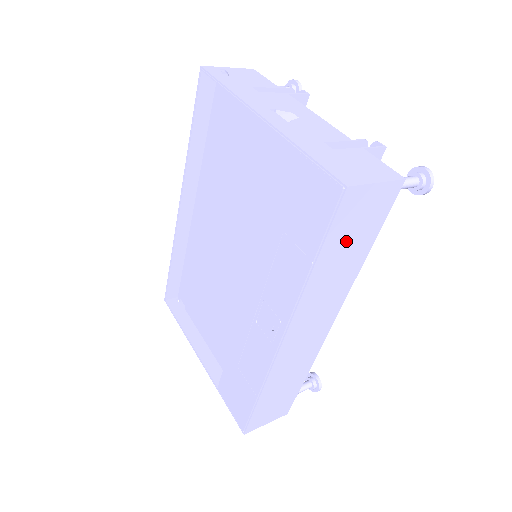
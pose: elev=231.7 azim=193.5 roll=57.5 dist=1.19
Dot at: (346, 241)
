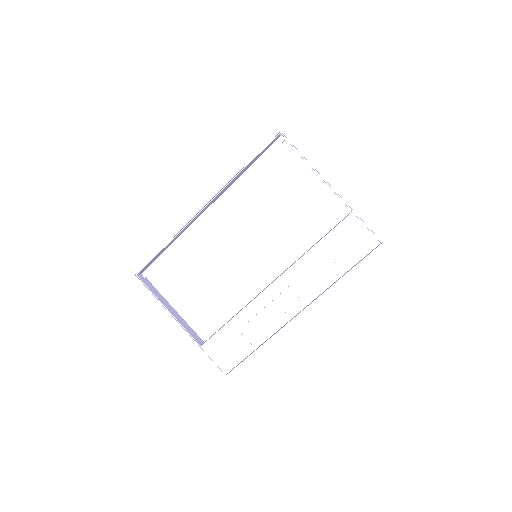
Dot at: occluded
